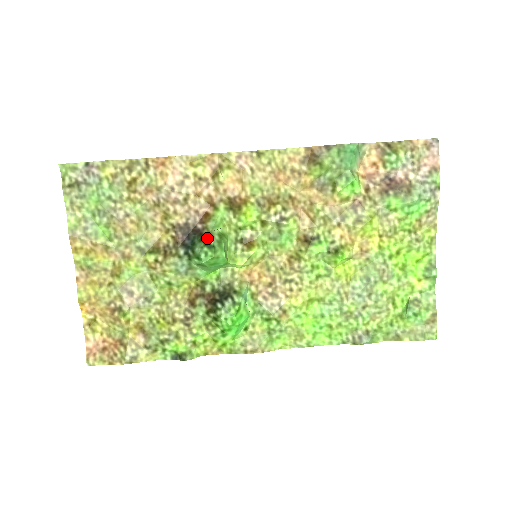
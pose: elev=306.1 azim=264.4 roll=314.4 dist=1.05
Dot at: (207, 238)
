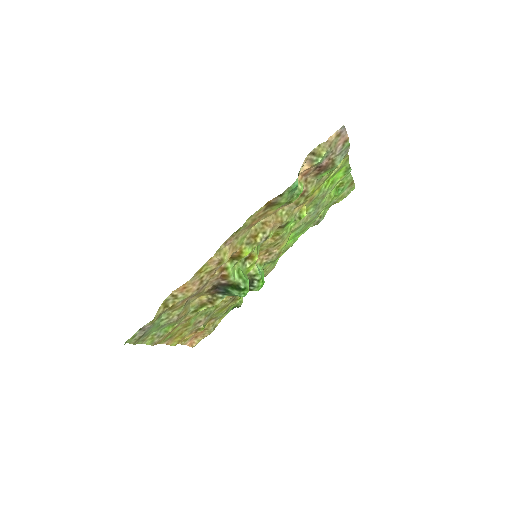
Dot at: (237, 287)
